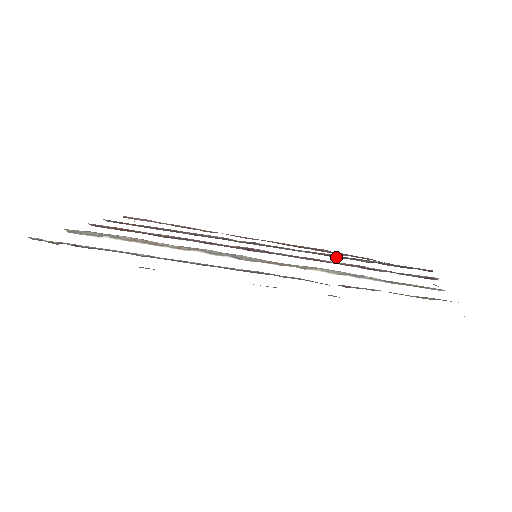
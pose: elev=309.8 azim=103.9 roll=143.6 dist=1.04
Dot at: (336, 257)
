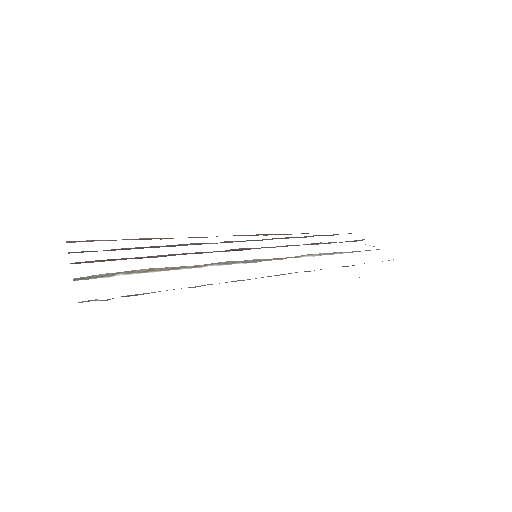
Dot at: (287, 238)
